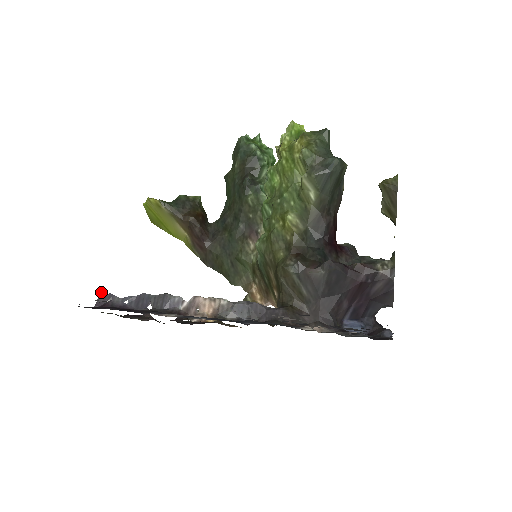
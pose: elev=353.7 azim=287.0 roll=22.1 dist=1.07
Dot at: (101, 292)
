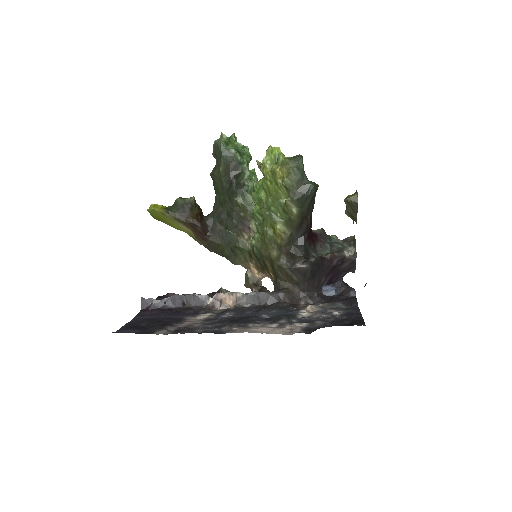
Dot at: (142, 298)
